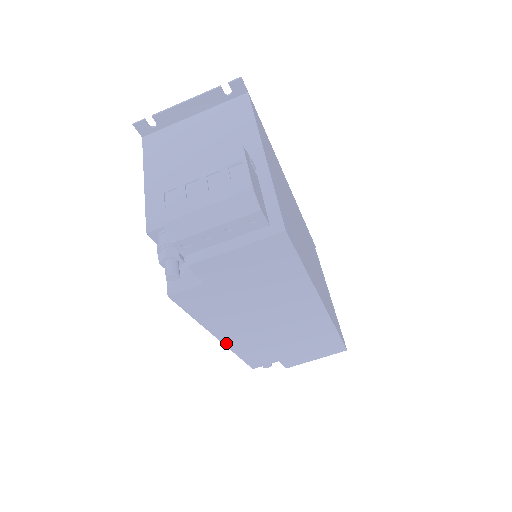
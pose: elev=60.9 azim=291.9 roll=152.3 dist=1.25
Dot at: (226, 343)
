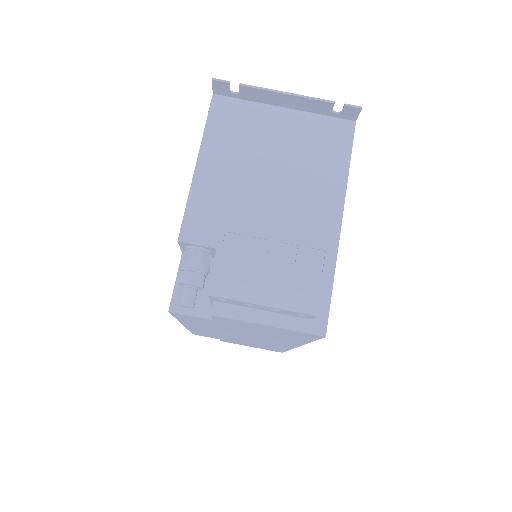
Dot at: (188, 327)
